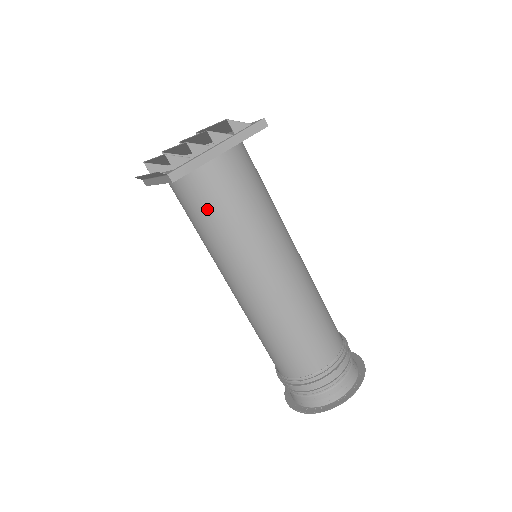
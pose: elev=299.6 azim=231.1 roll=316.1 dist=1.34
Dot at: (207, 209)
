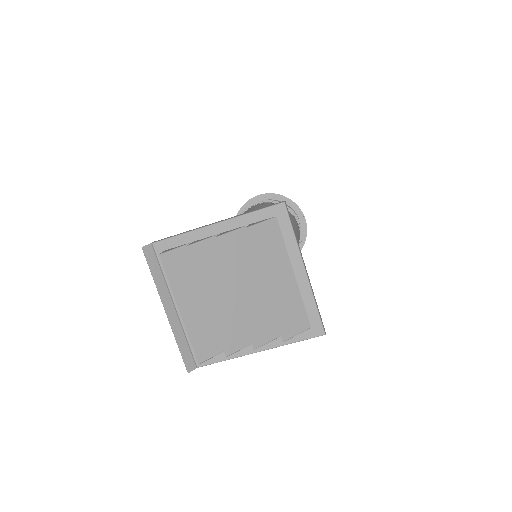
Dot at: occluded
